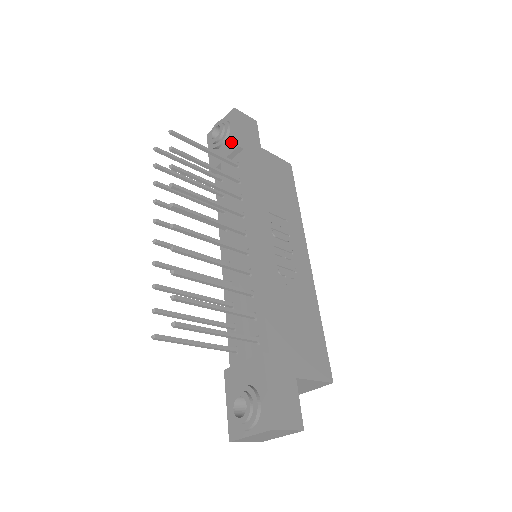
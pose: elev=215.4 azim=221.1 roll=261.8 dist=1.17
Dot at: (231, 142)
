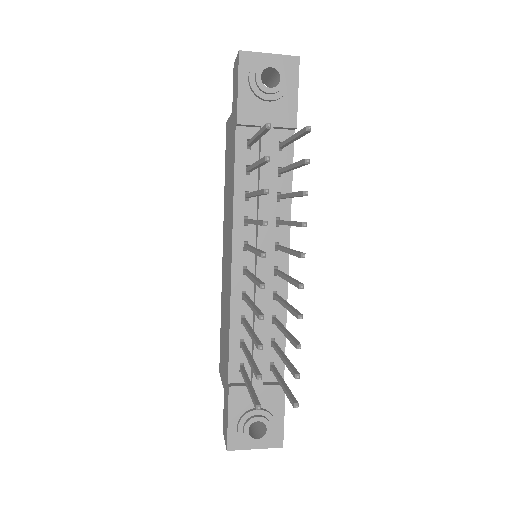
Dot at: (286, 111)
